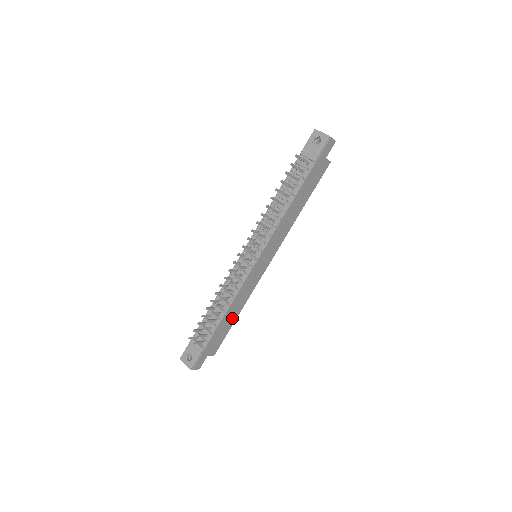
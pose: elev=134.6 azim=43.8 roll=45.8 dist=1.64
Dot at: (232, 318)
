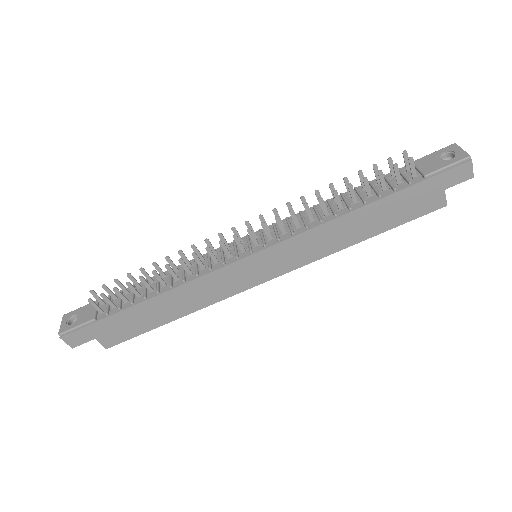
Dot at: (164, 314)
